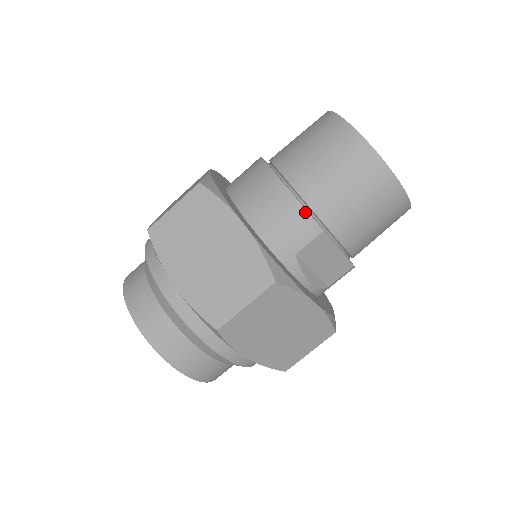
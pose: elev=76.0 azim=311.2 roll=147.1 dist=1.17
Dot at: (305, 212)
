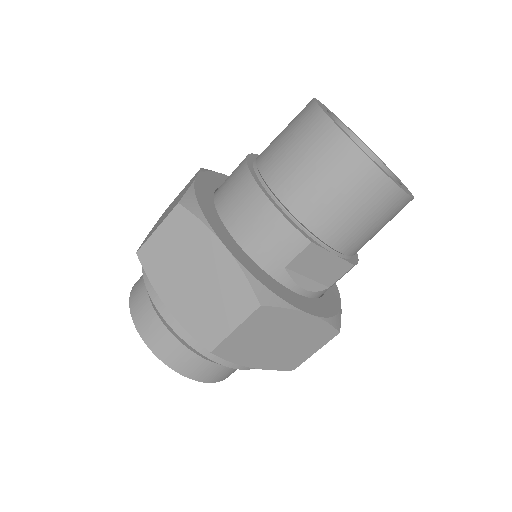
Dot at: (289, 225)
